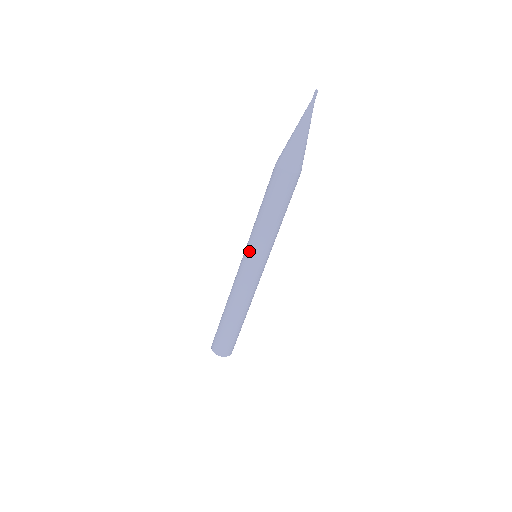
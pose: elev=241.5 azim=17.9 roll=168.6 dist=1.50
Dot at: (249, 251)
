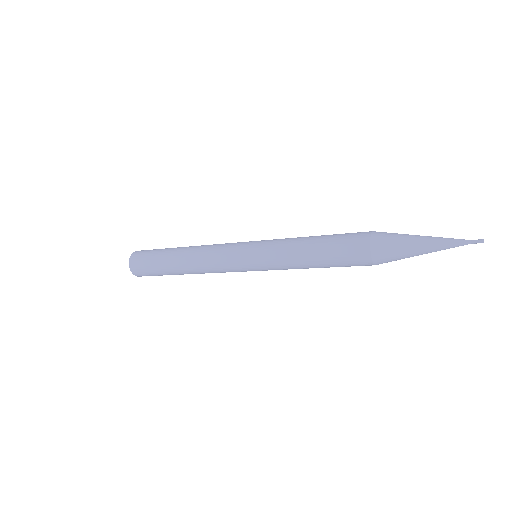
Dot at: (257, 254)
